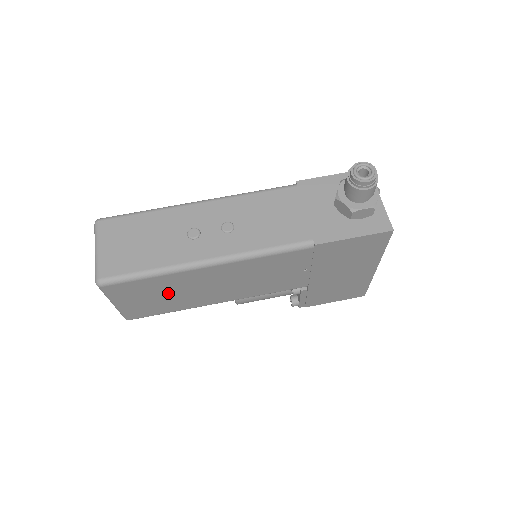
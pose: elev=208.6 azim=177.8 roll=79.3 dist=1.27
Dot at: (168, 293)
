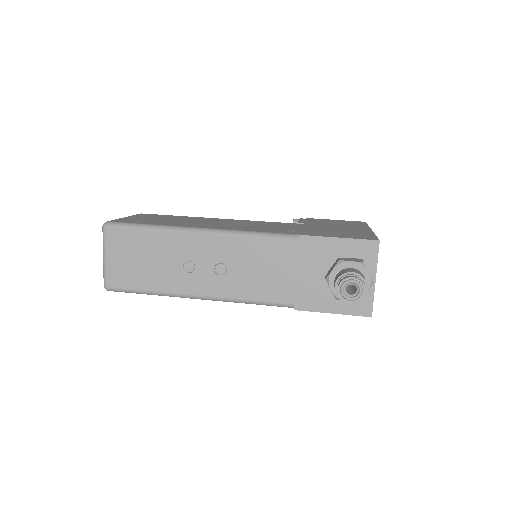
Dot at: occluded
